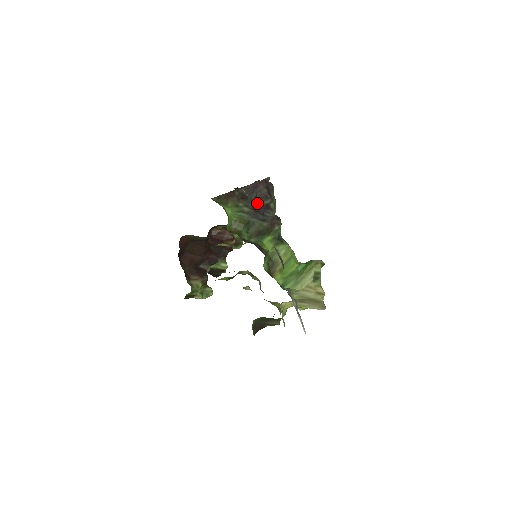
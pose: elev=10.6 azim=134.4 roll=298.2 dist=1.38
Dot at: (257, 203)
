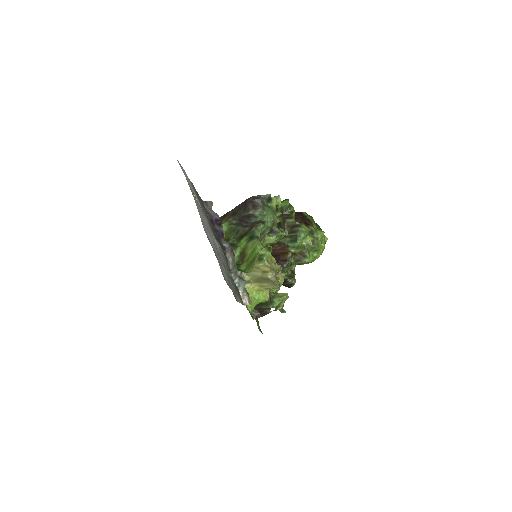
Dot at: (242, 215)
